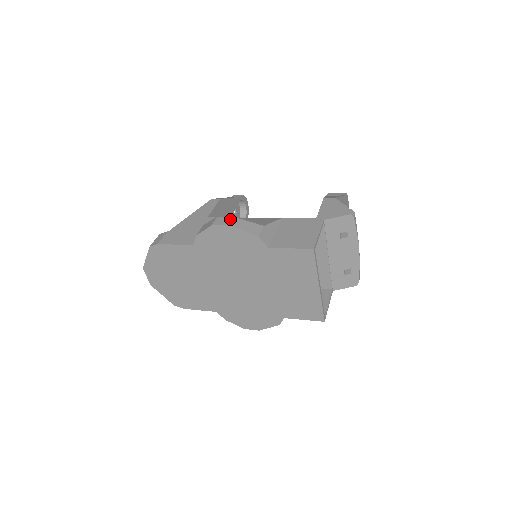
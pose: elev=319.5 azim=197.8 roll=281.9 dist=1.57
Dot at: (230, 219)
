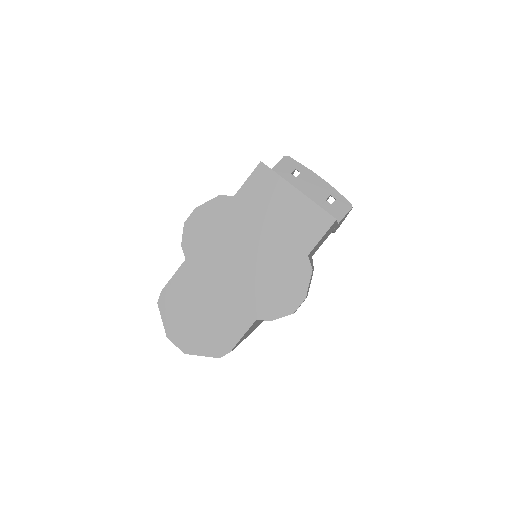
Dot at: occluded
